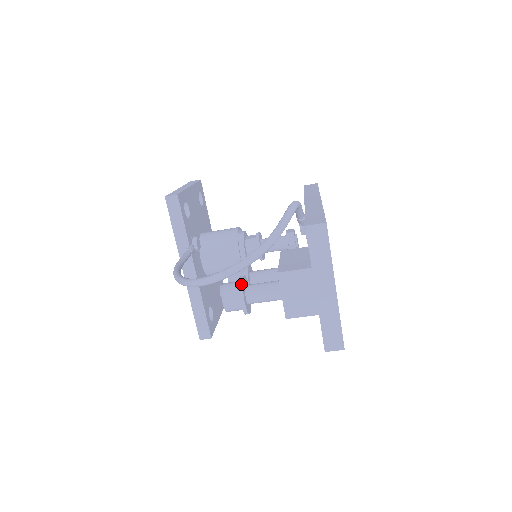
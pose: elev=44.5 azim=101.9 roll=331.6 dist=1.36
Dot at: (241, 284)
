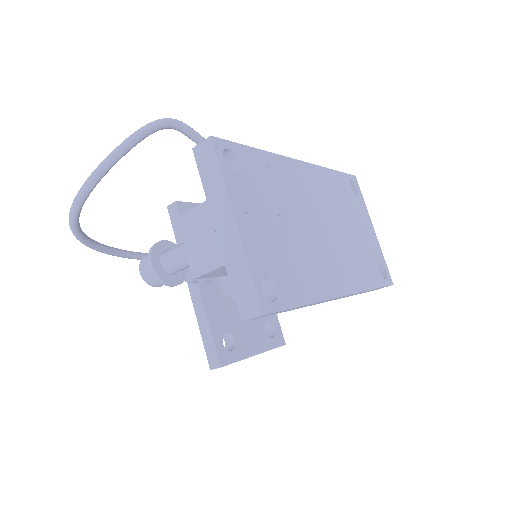
Dot at: (154, 245)
